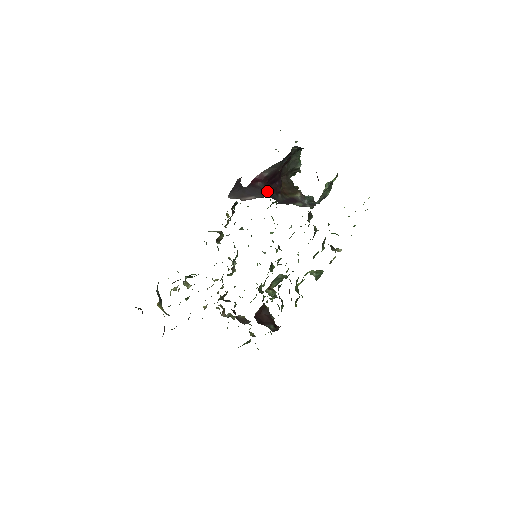
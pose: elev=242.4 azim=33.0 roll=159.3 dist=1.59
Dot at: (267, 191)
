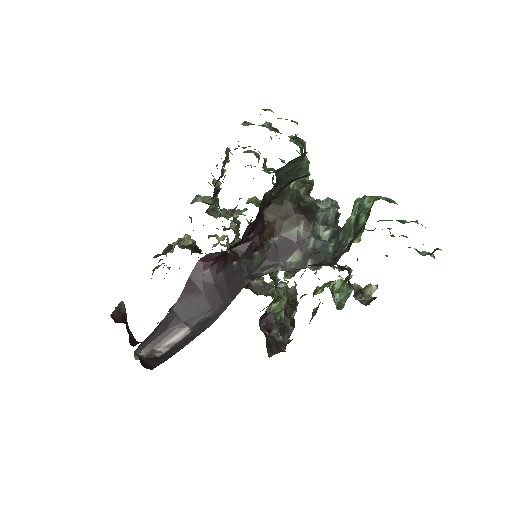
Dot at: (221, 283)
